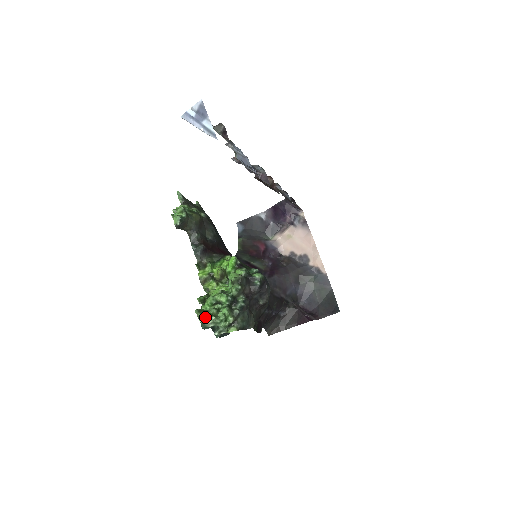
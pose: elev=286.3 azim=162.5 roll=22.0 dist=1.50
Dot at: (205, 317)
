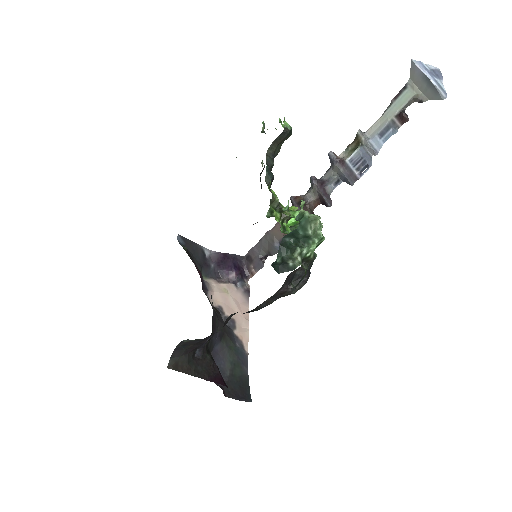
Dot at: occluded
